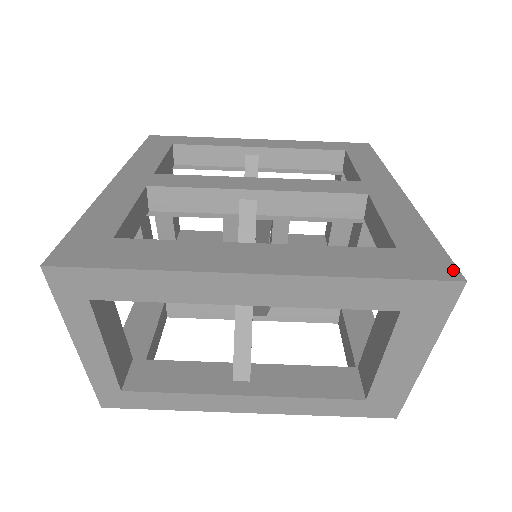
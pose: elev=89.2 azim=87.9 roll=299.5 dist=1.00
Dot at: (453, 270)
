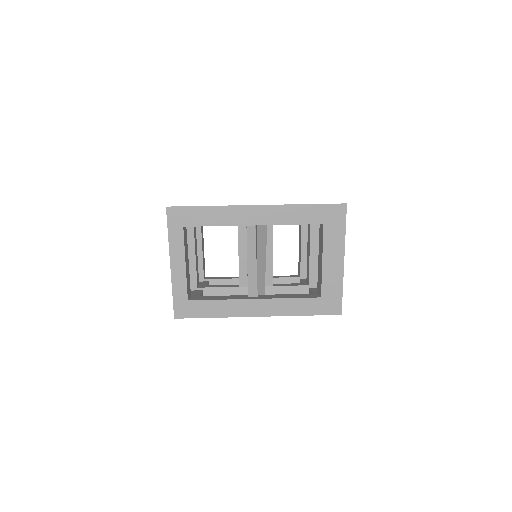
Dot at: occluded
